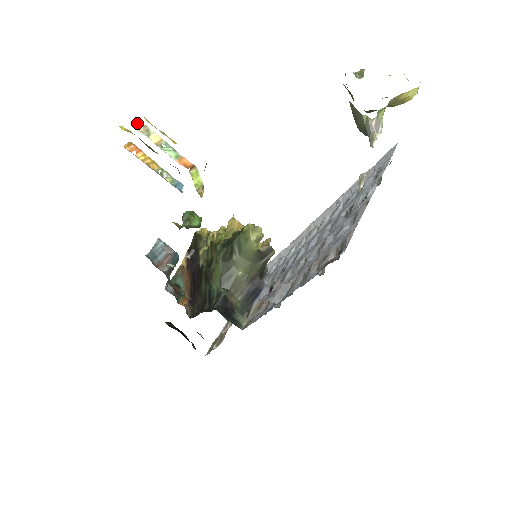
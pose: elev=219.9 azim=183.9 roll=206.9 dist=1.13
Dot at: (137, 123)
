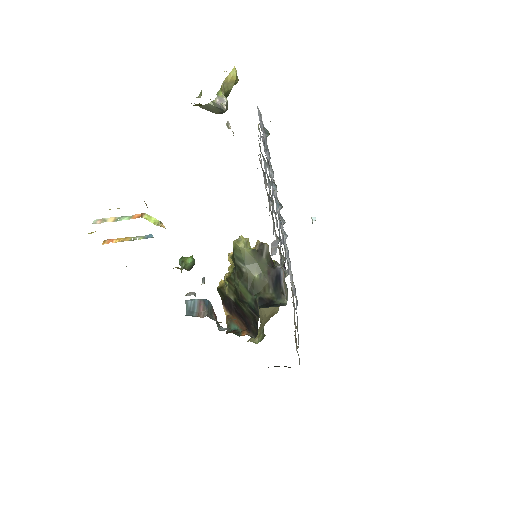
Dot at: (95, 221)
